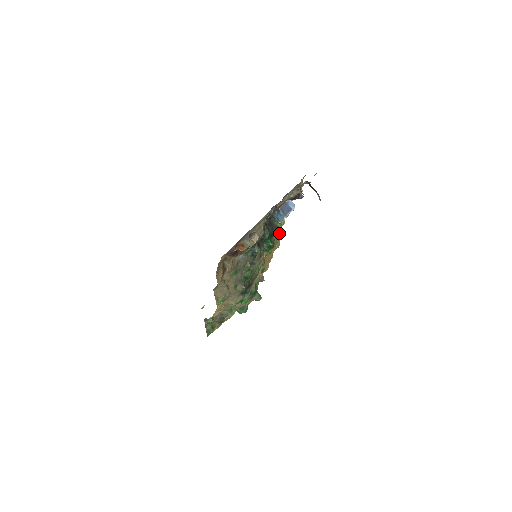
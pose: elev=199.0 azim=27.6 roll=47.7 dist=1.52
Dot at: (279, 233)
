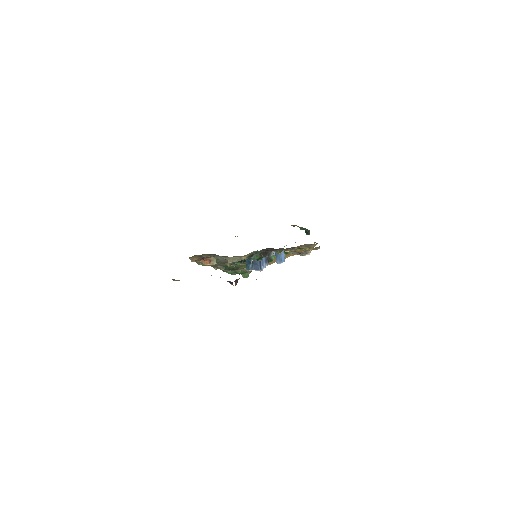
Dot at: occluded
